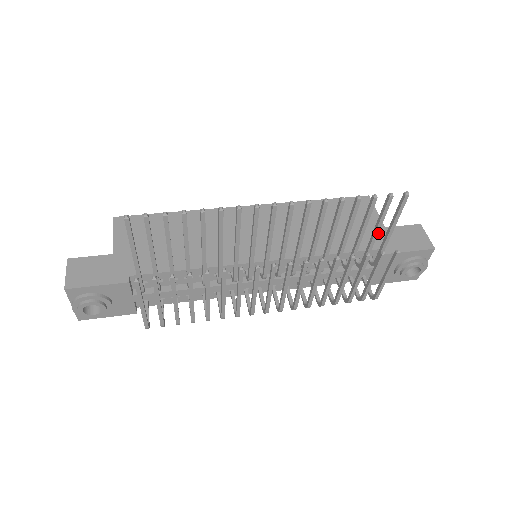
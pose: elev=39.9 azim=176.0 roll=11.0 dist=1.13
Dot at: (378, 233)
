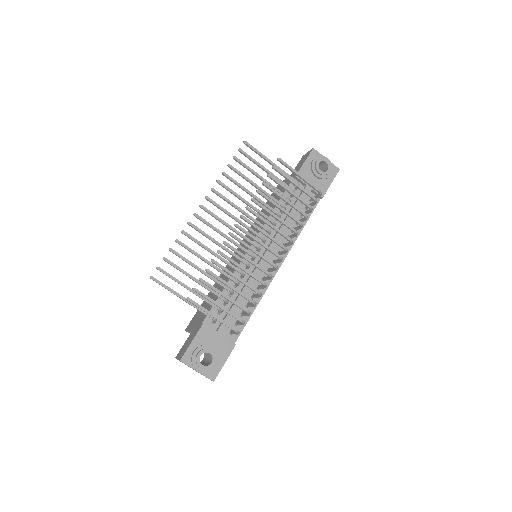
Dot at: occluded
